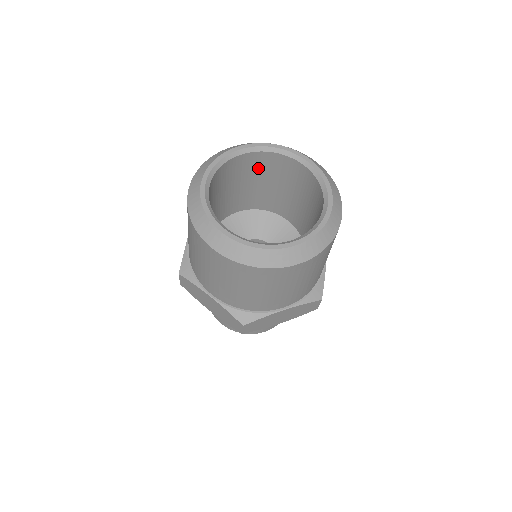
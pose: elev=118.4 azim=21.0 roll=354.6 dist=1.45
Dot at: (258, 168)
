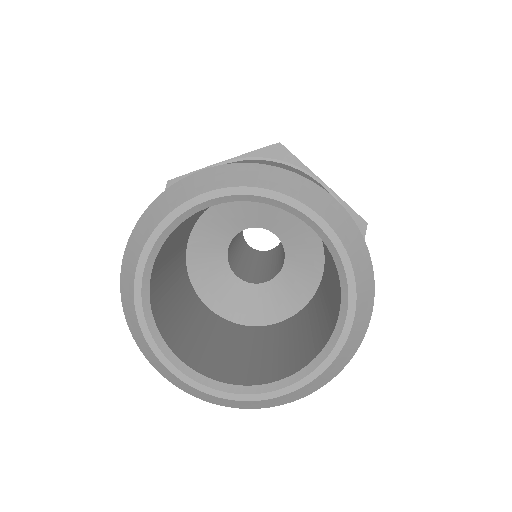
Dot at: (168, 246)
